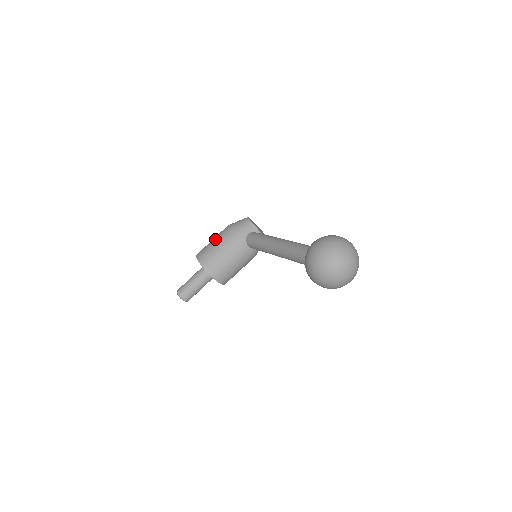
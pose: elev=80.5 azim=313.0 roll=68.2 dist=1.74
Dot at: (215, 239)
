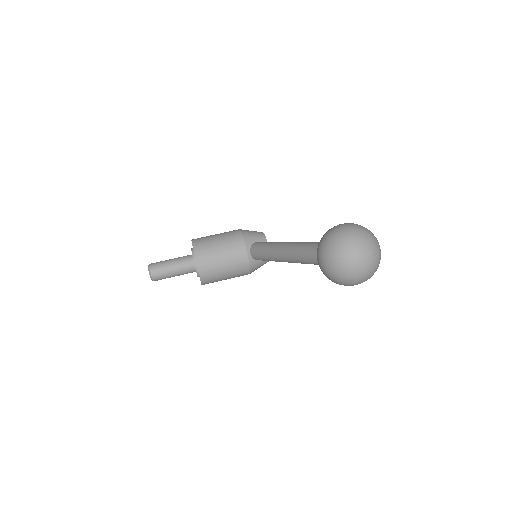
Dot at: (220, 233)
